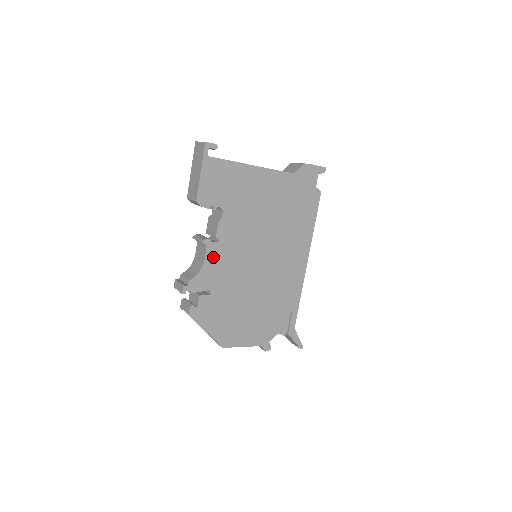
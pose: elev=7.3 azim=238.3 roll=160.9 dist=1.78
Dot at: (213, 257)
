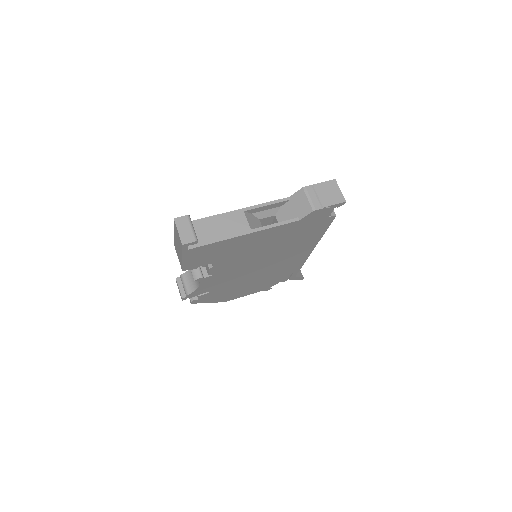
Dot at: (208, 282)
